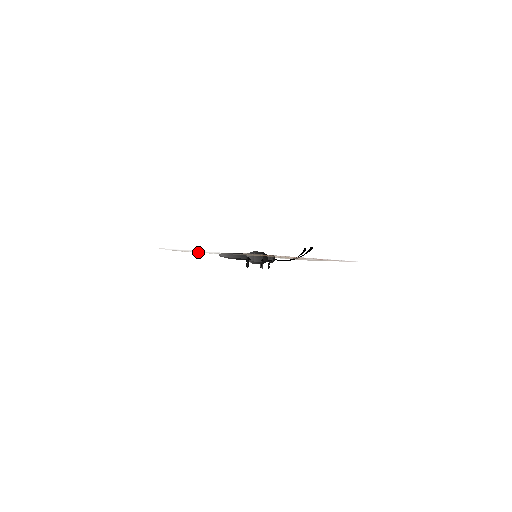
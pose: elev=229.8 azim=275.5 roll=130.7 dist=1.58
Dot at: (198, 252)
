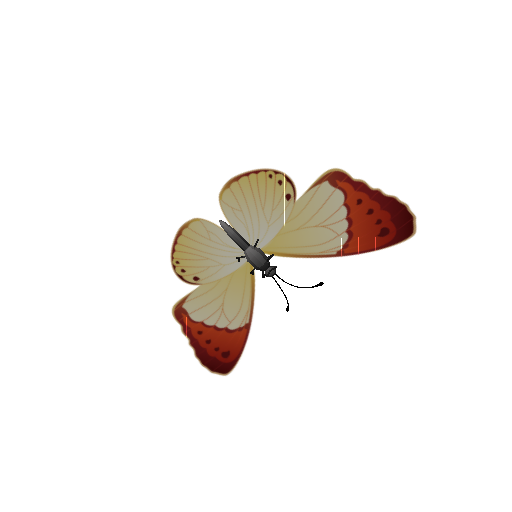
Dot at: (150, 240)
